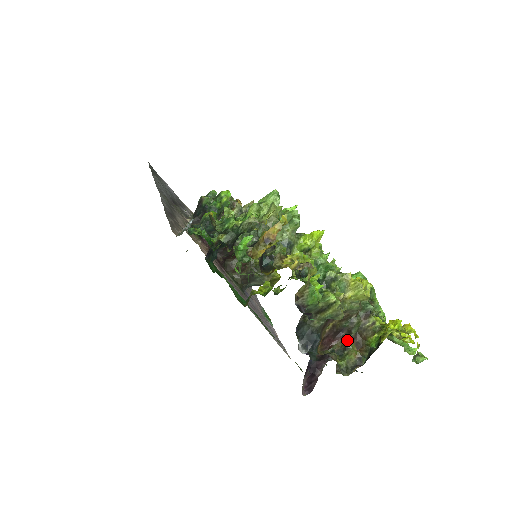
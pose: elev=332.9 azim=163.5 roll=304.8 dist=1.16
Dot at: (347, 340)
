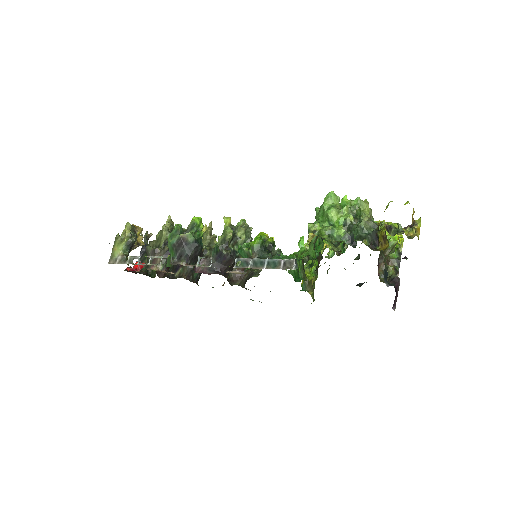
Dot at: (384, 264)
